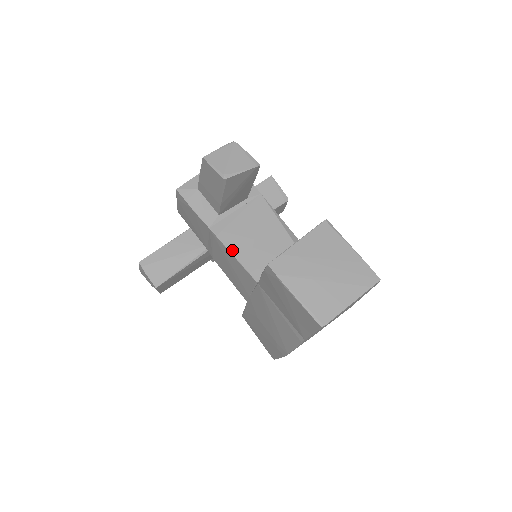
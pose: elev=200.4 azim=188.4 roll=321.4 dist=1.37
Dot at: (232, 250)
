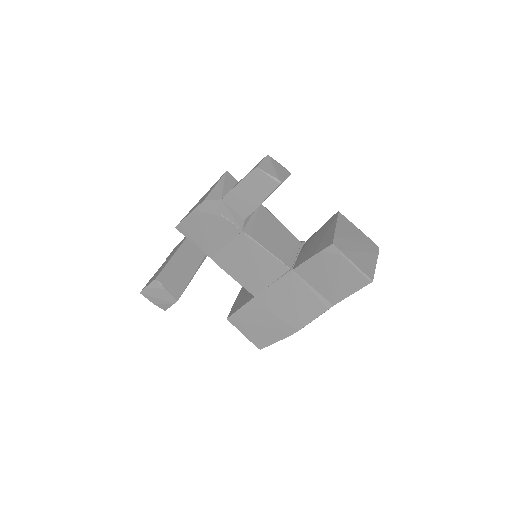
Dot at: (265, 247)
